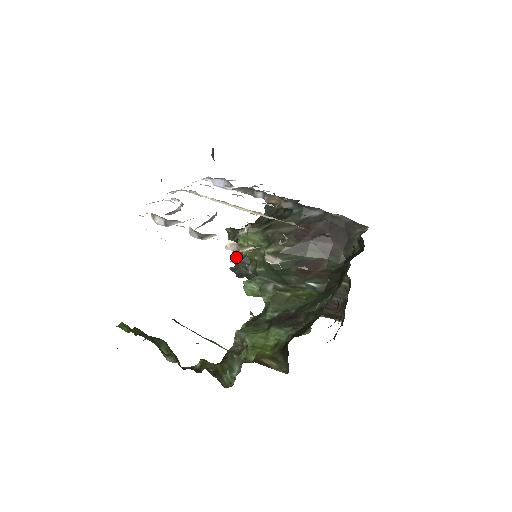
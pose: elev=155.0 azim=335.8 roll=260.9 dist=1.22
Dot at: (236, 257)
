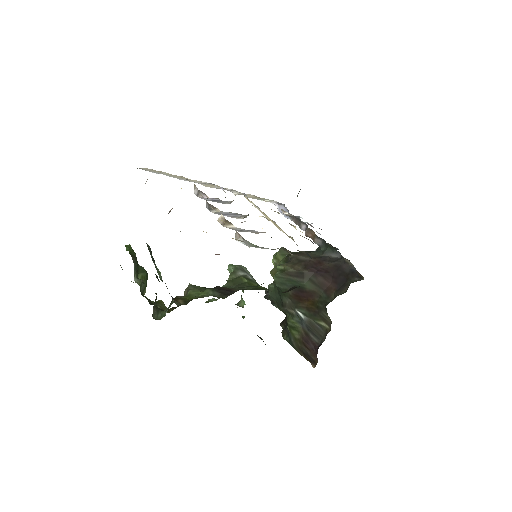
Dot at: occluded
